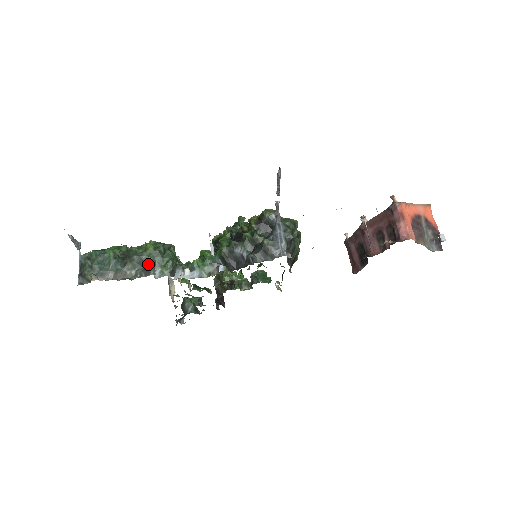
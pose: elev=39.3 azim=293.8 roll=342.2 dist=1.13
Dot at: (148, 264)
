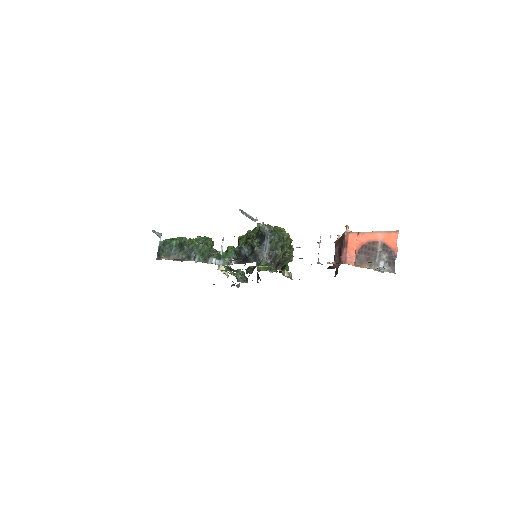
Dot at: (191, 253)
